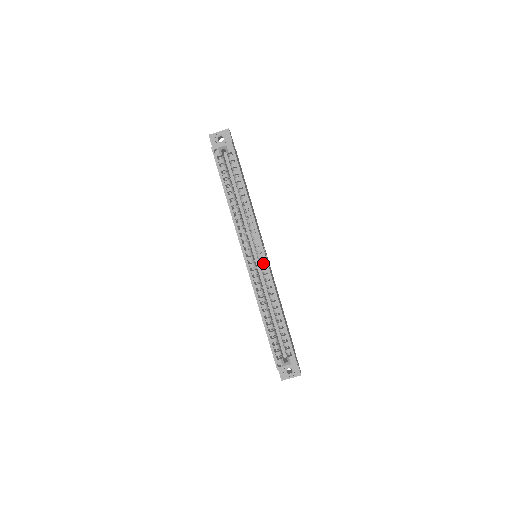
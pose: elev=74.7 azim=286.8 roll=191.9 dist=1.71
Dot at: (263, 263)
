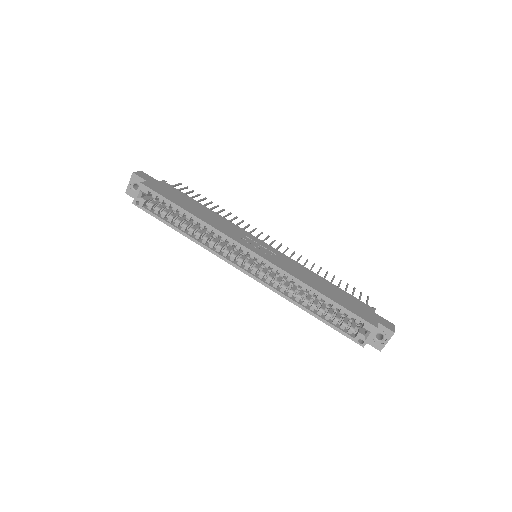
Dot at: (261, 261)
